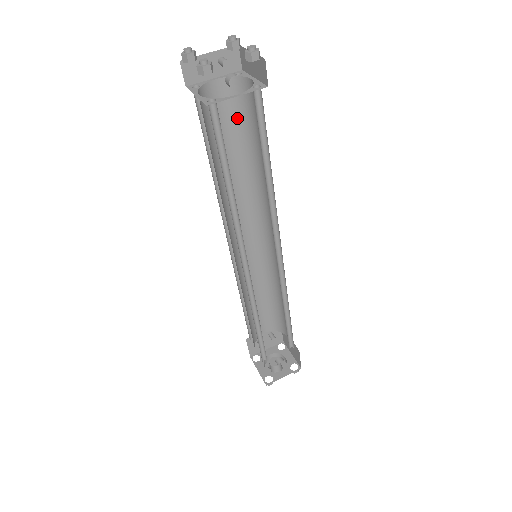
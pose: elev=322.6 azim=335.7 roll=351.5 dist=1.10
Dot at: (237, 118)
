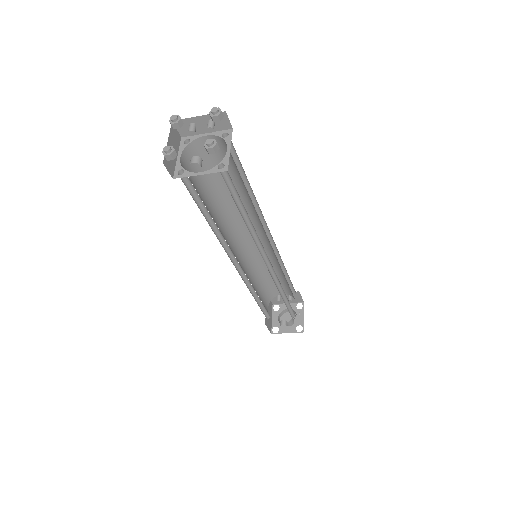
Dot at: (230, 163)
